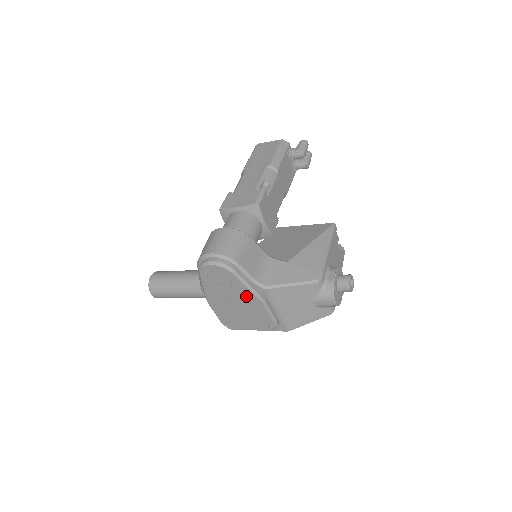
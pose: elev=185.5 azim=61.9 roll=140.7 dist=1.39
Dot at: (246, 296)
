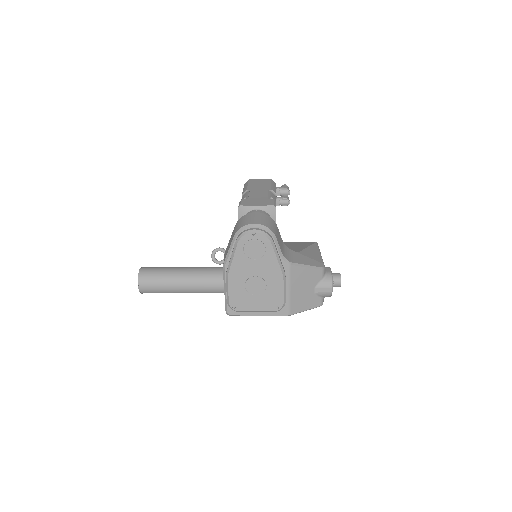
Dot at: (271, 269)
